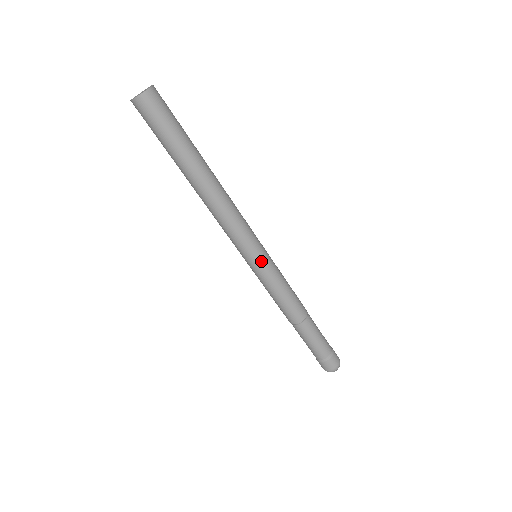
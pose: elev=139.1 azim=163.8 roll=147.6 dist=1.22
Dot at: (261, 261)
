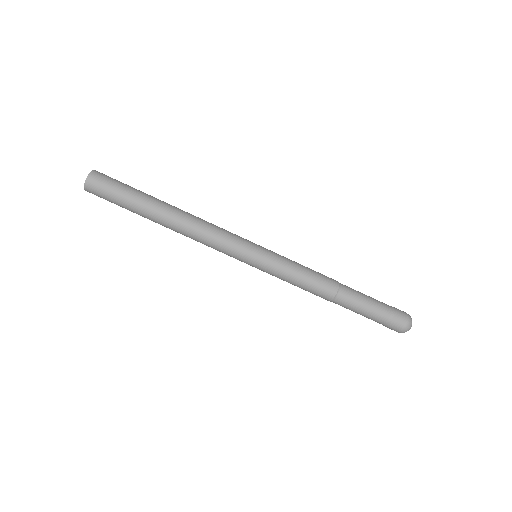
Dot at: (261, 252)
